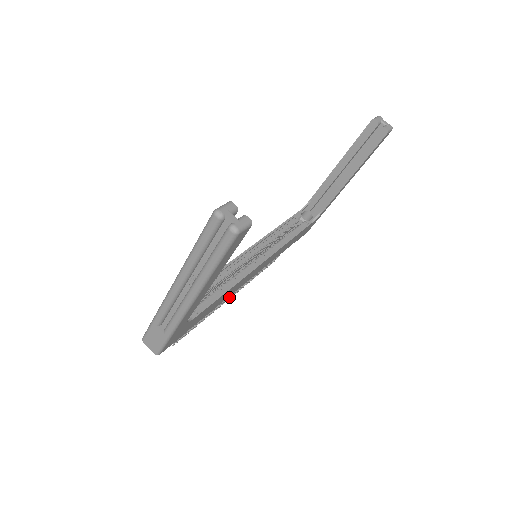
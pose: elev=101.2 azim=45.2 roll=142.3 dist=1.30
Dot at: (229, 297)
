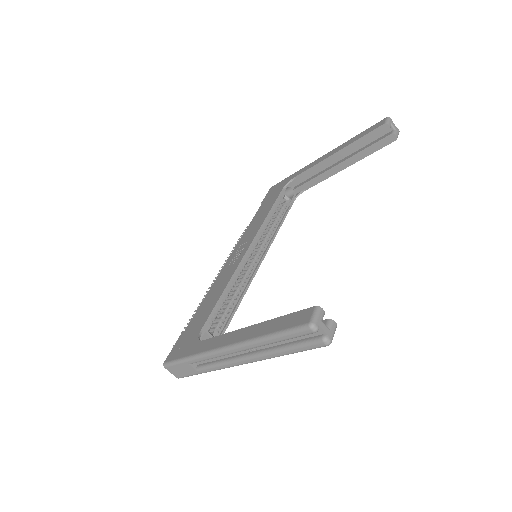
Dot at: occluded
